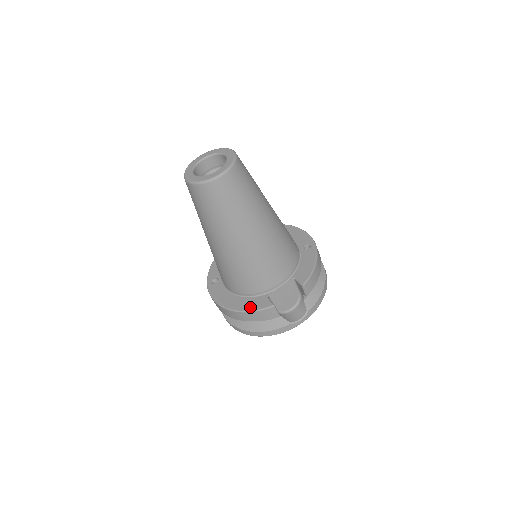
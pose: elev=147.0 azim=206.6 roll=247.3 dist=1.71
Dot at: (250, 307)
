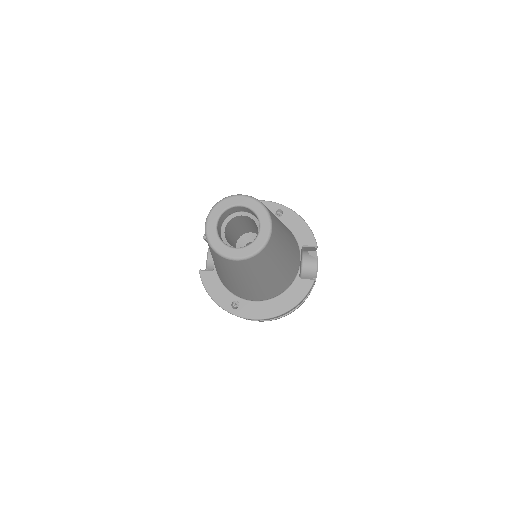
Dot at: (298, 297)
